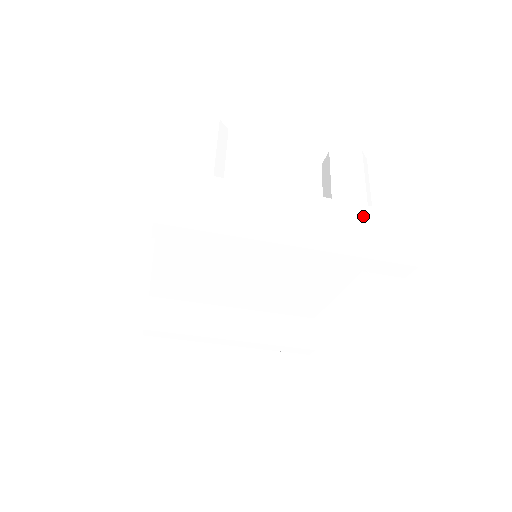
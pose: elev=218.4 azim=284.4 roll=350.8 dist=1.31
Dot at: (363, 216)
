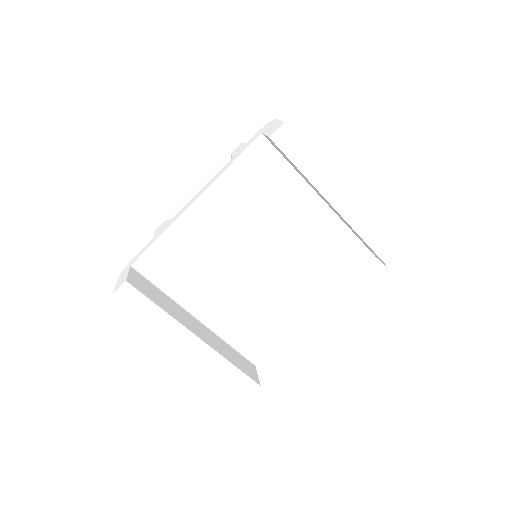
Dot at: occluded
